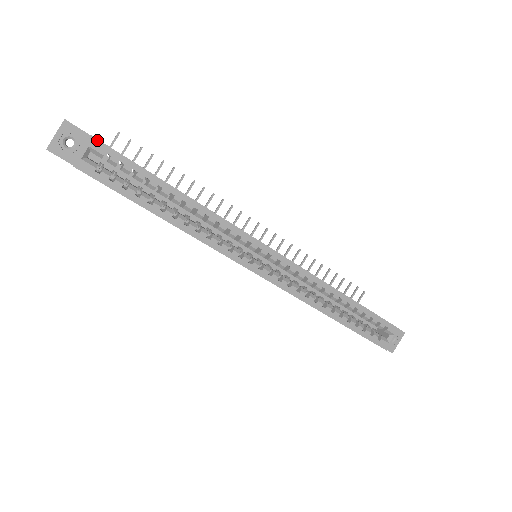
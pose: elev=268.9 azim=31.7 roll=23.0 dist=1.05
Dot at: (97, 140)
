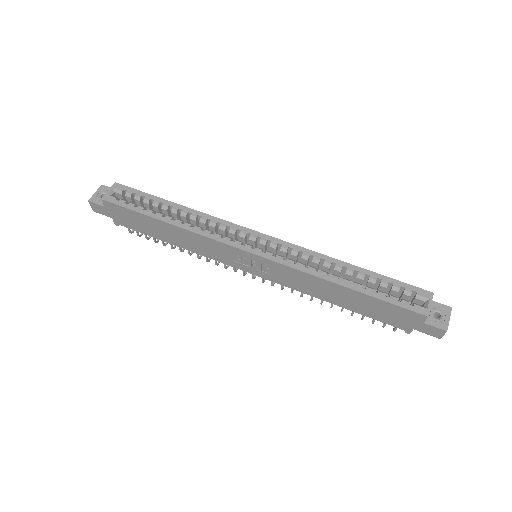
Dot at: (118, 184)
